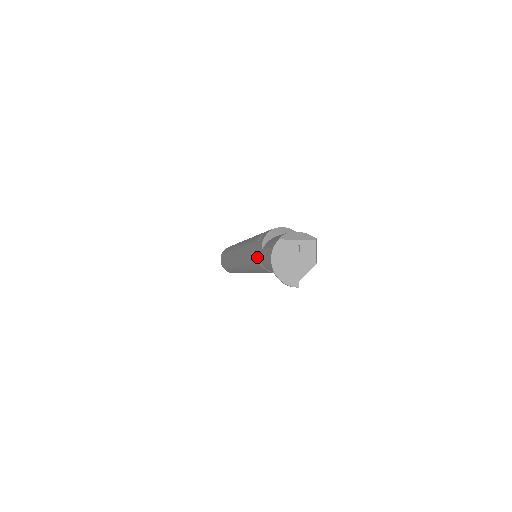
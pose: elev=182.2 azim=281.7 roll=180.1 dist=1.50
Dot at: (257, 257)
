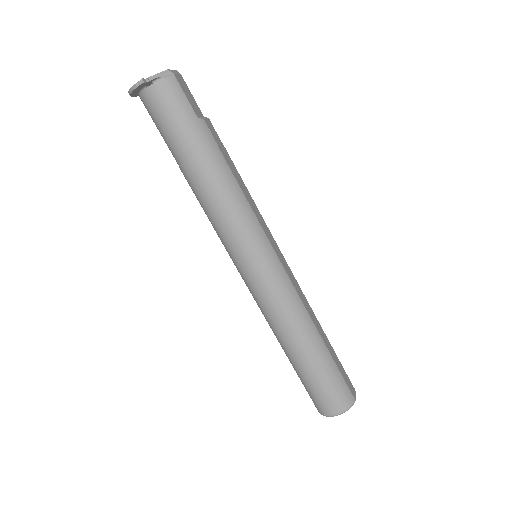
Dot at: (179, 166)
